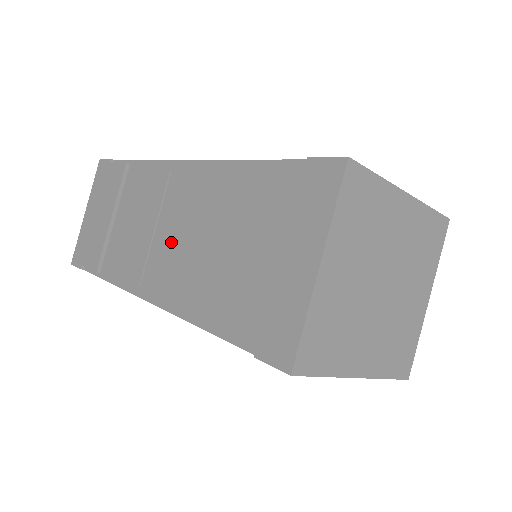
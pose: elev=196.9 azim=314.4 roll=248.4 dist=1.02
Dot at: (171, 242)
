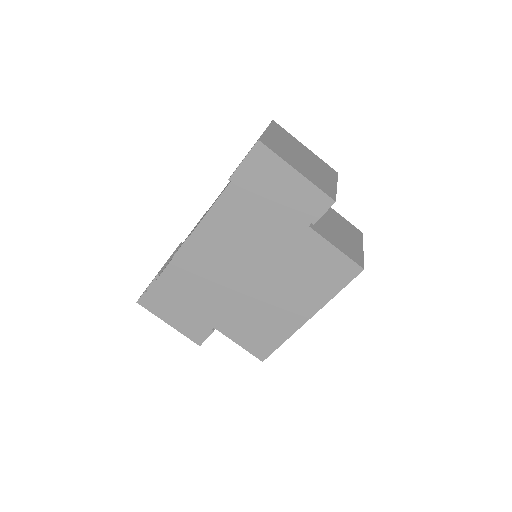
Dot at: occluded
